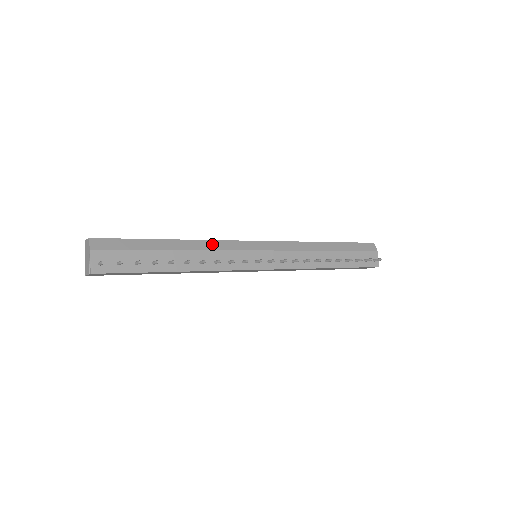
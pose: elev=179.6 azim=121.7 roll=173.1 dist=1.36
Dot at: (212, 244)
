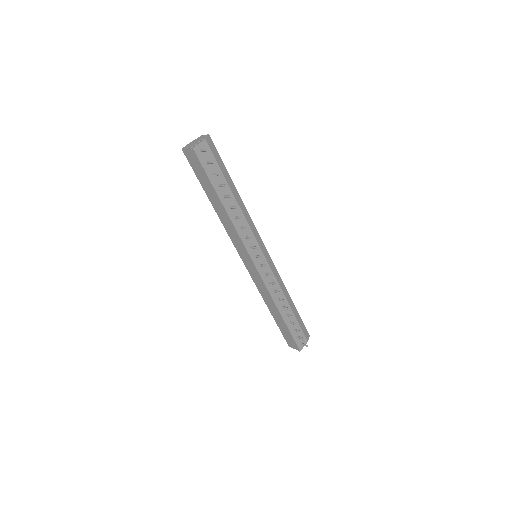
Dot at: (249, 218)
